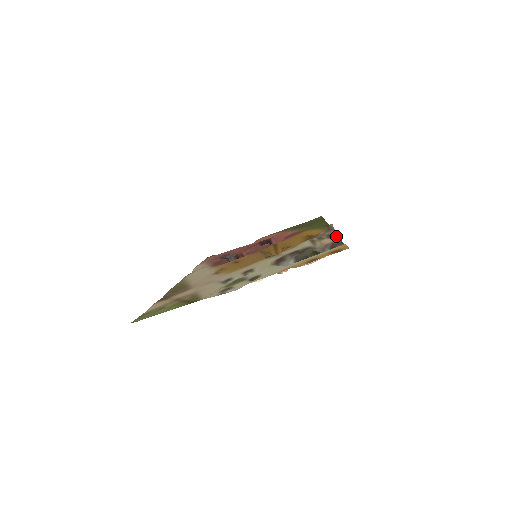
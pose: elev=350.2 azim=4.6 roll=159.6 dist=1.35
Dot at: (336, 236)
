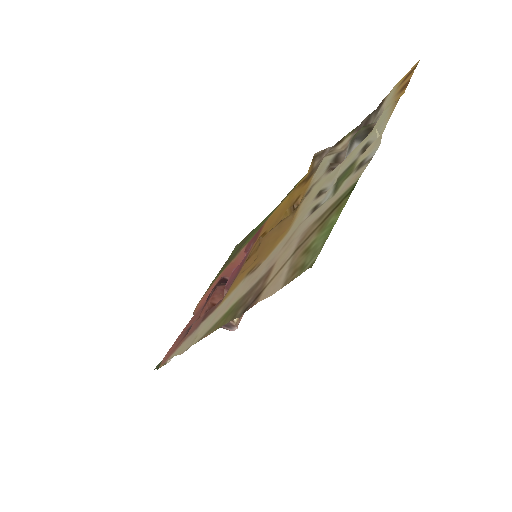
Dot at: (345, 137)
